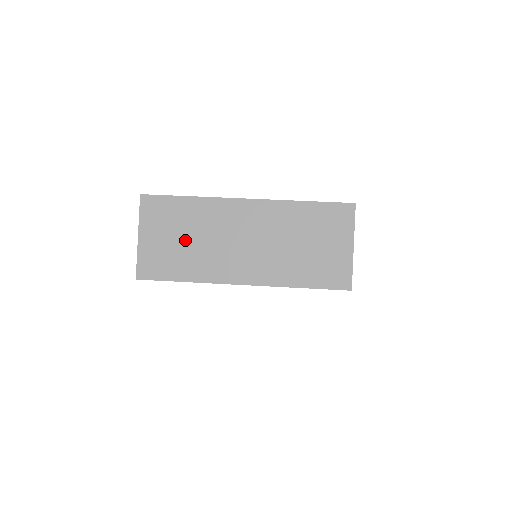
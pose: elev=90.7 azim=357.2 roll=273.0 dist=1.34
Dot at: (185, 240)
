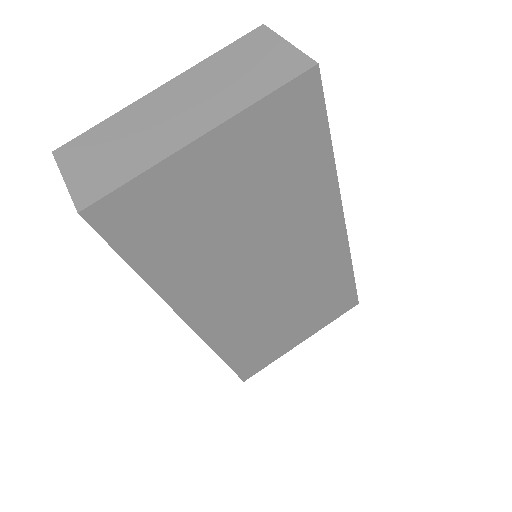
Dot at: (116, 149)
